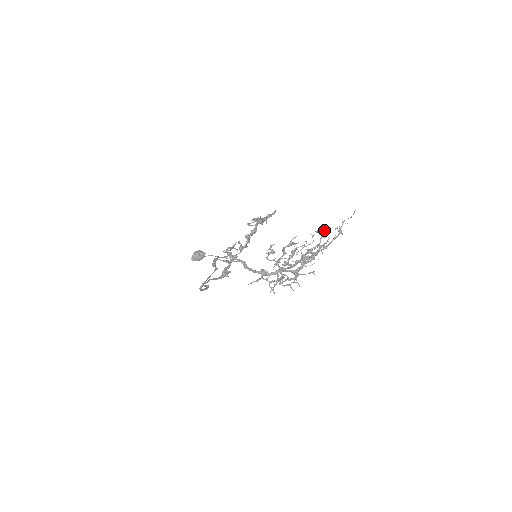
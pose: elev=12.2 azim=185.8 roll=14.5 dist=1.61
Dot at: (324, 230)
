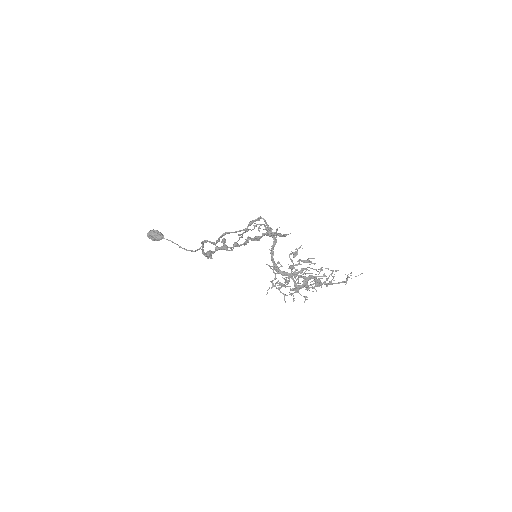
Dot at: (336, 270)
